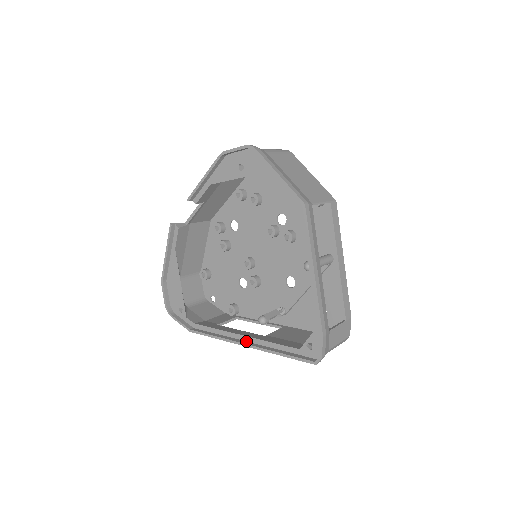
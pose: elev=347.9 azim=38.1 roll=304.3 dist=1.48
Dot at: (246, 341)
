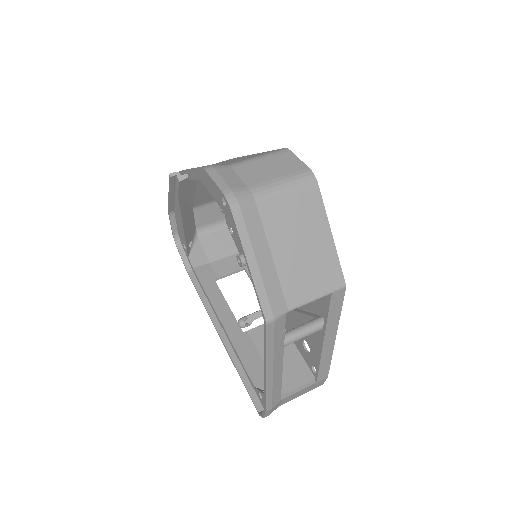
Dot at: (223, 330)
